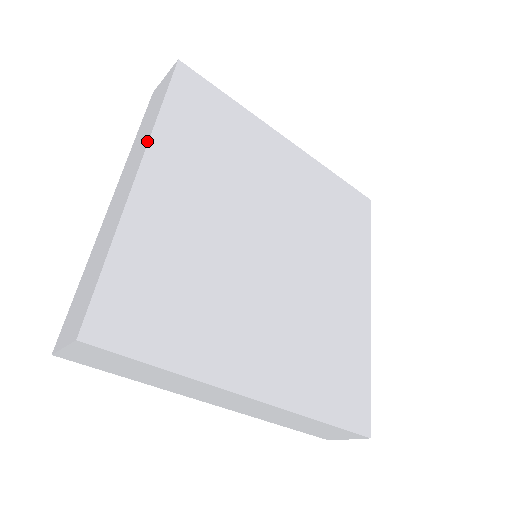
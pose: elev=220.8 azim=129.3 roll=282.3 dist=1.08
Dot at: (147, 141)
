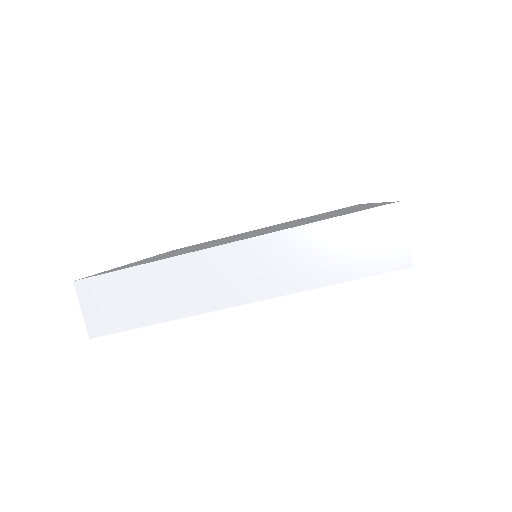
Dot at: occluded
